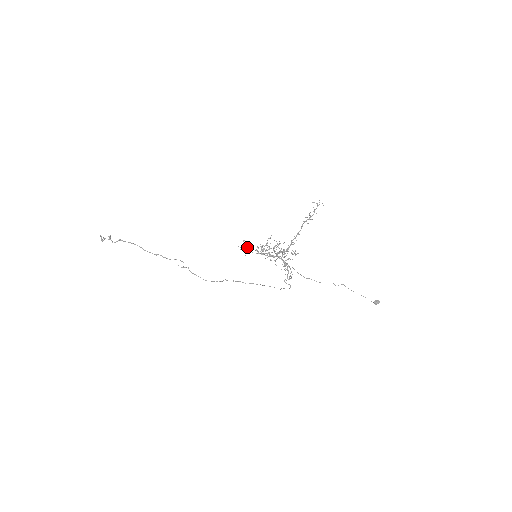
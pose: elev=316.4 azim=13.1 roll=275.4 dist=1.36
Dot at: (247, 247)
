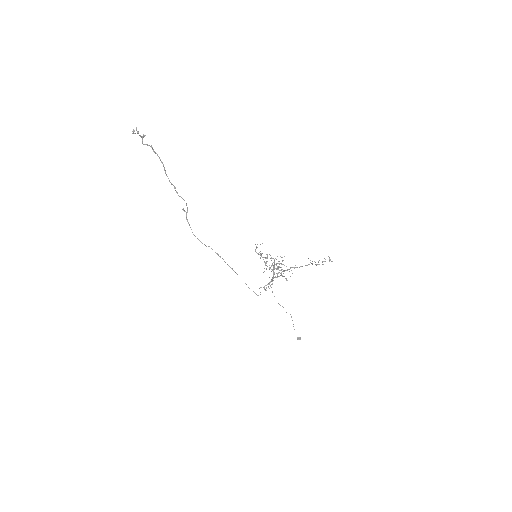
Dot at: occluded
